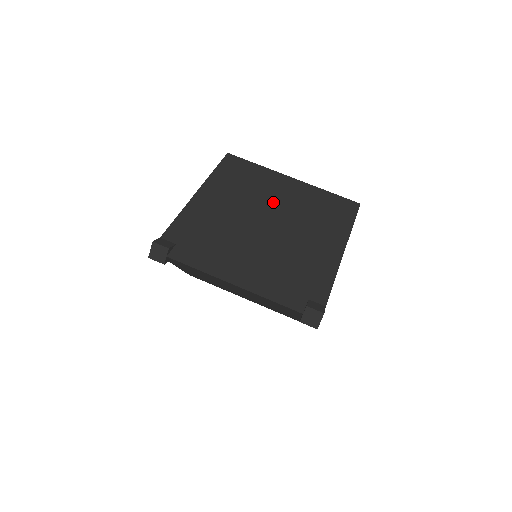
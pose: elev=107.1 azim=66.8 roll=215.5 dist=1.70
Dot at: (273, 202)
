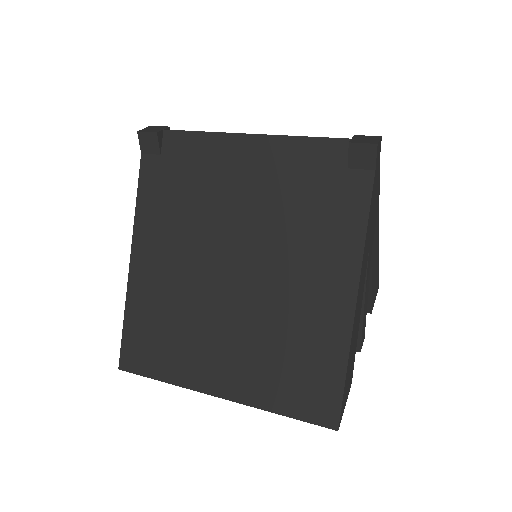
Dot at: occluded
